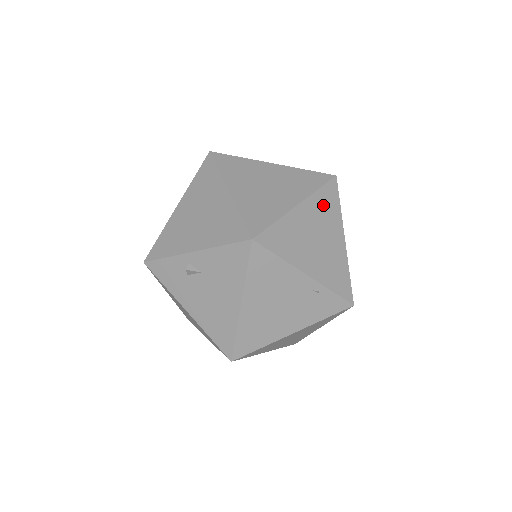
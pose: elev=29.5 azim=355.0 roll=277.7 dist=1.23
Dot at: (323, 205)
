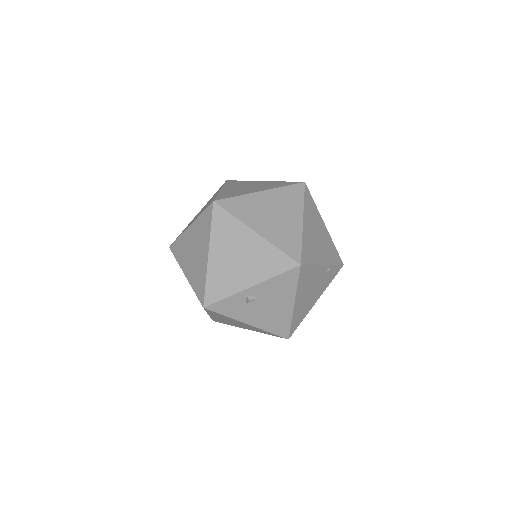
Dot at: (310, 210)
